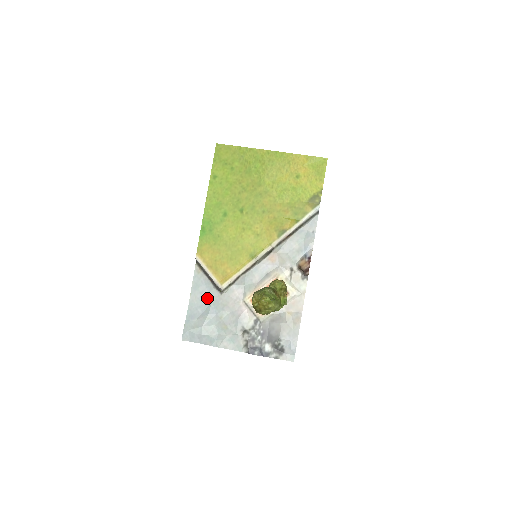
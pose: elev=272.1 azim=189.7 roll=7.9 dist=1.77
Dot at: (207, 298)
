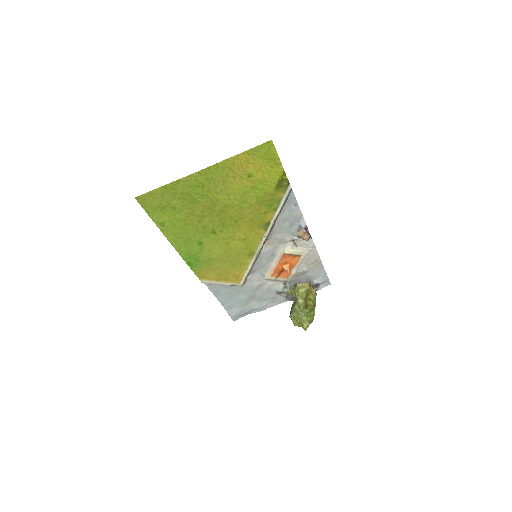
Dot at: (233, 293)
